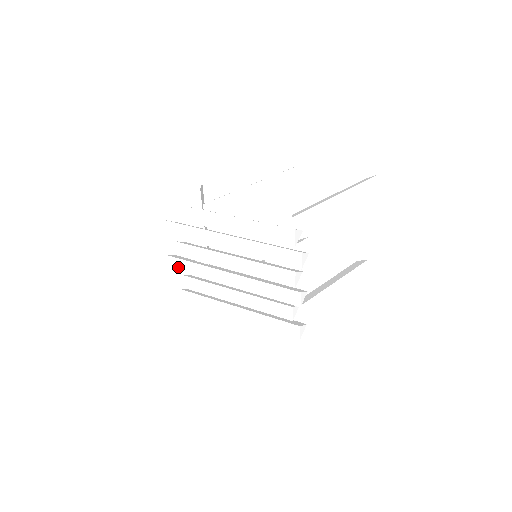
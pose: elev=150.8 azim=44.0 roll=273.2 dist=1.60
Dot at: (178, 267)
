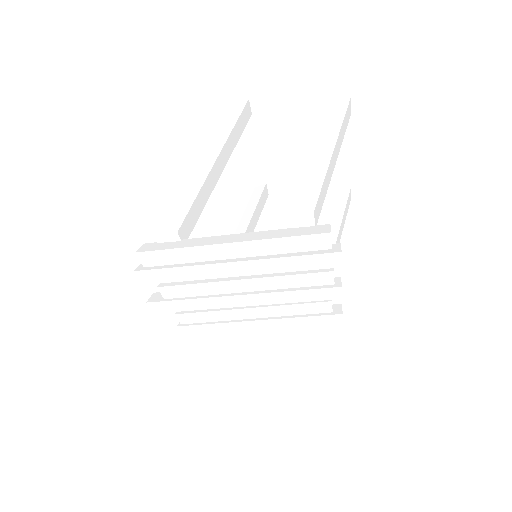
Dot at: (167, 309)
